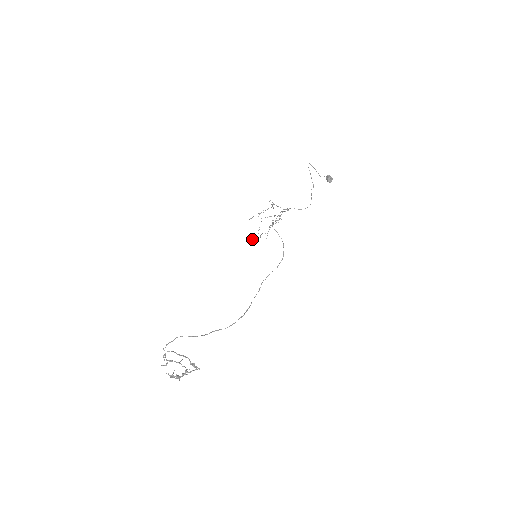
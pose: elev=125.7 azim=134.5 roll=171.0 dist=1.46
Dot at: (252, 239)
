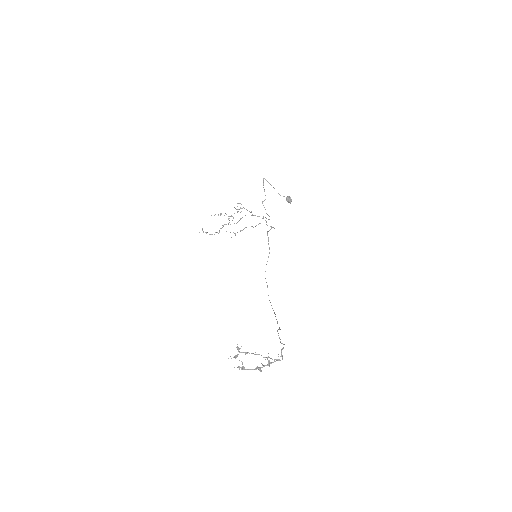
Dot at: (205, 232)
